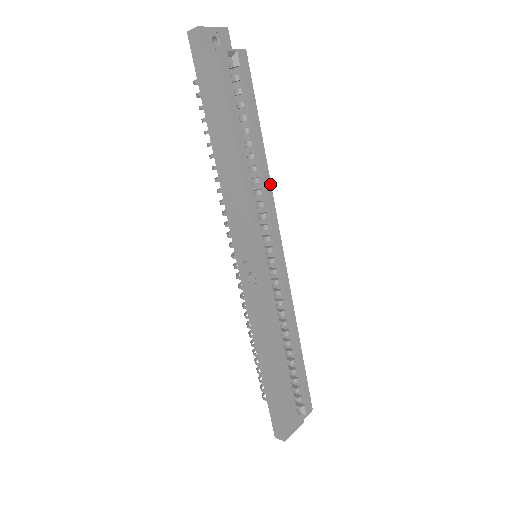
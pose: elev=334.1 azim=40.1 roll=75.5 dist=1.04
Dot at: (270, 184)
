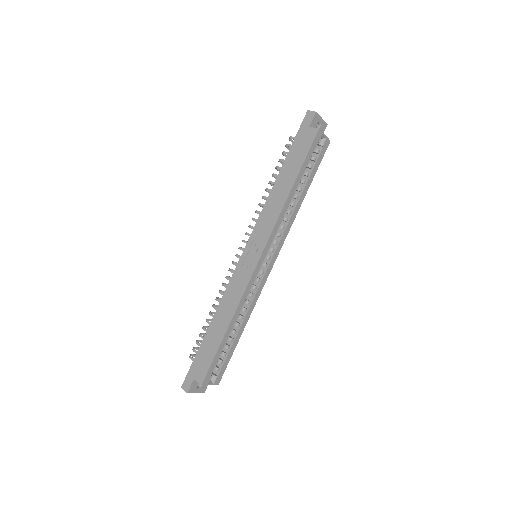
Dot at: occluded
